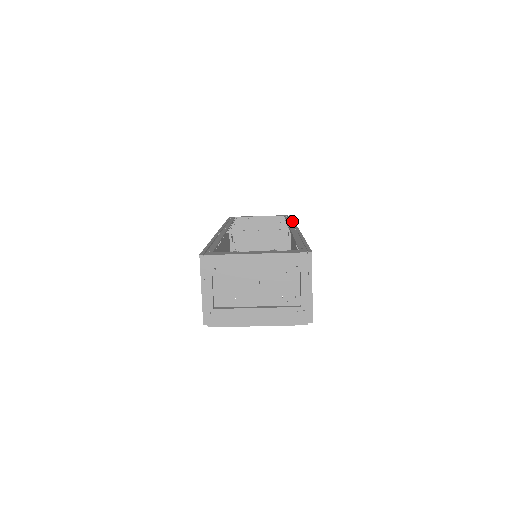
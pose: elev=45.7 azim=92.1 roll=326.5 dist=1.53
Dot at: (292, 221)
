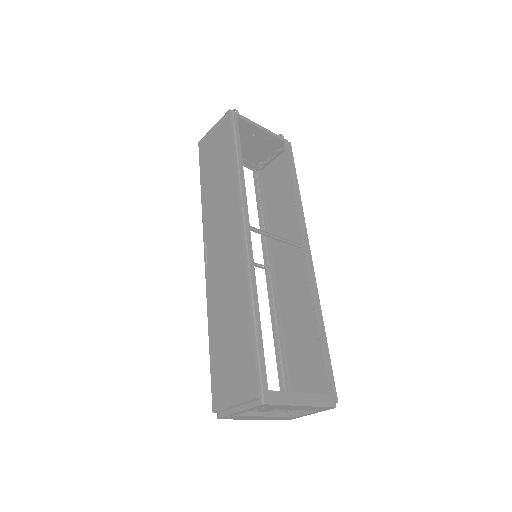
Dot at: (299, 197)
